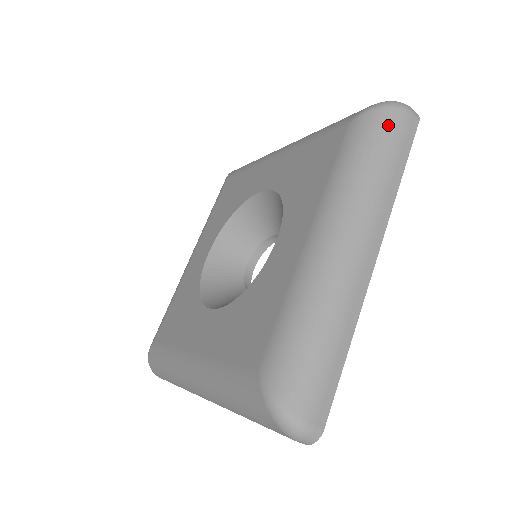
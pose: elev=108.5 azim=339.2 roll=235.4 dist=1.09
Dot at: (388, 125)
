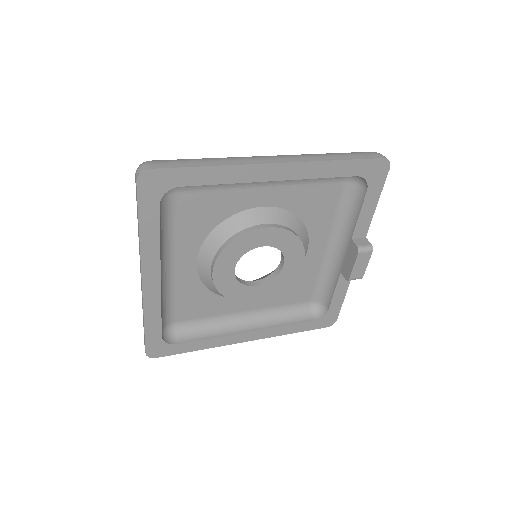
Dot at: (355, 152)
